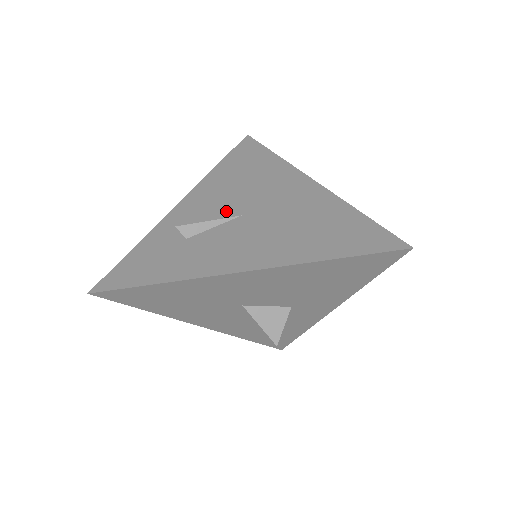
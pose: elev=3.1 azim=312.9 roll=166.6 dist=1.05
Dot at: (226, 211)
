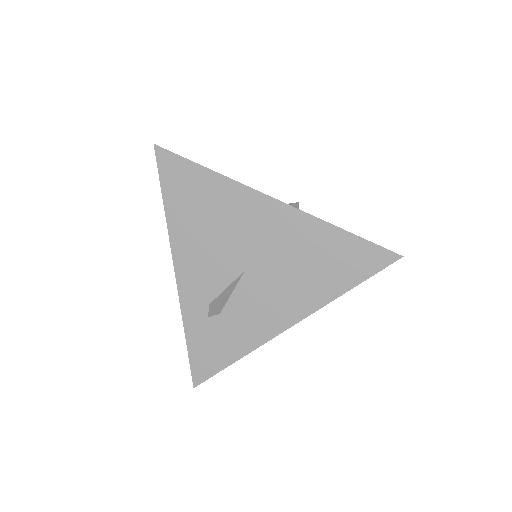
Dot at: (227, 271)
